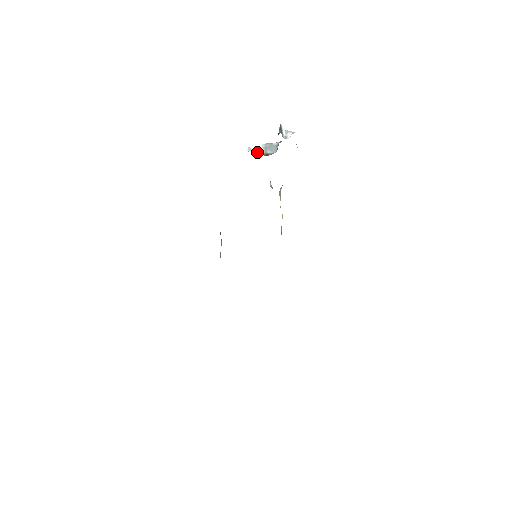
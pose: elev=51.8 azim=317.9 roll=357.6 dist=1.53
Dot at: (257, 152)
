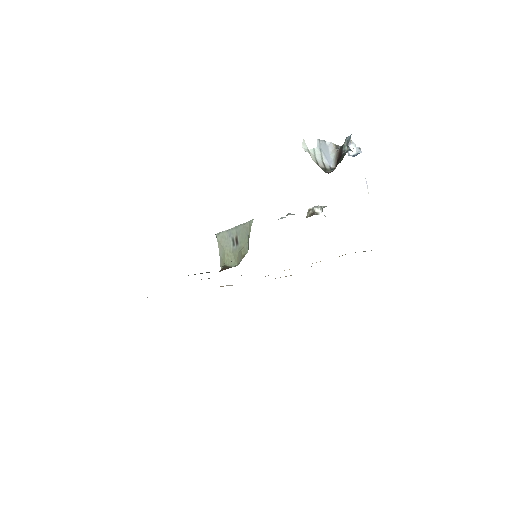
Dot at: (314, 157)
